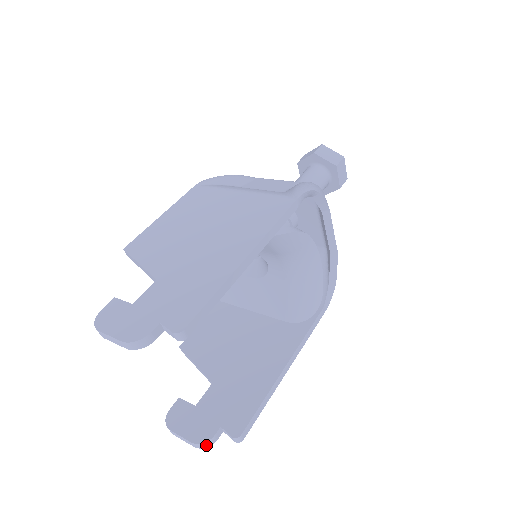
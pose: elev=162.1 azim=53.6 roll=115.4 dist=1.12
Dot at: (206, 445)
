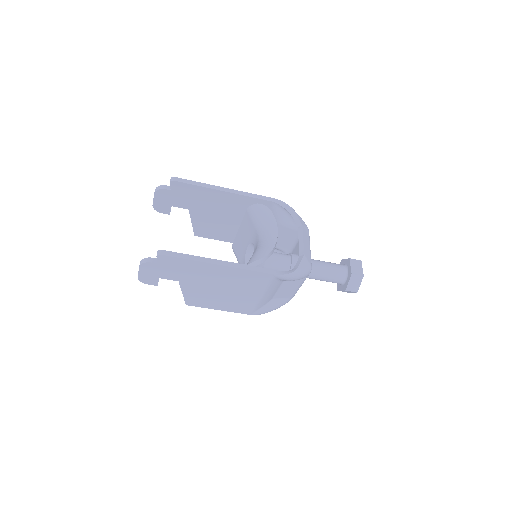
Dot at: (144, 261)
